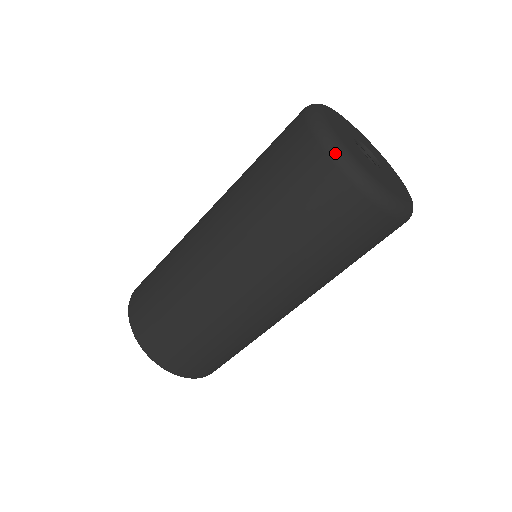
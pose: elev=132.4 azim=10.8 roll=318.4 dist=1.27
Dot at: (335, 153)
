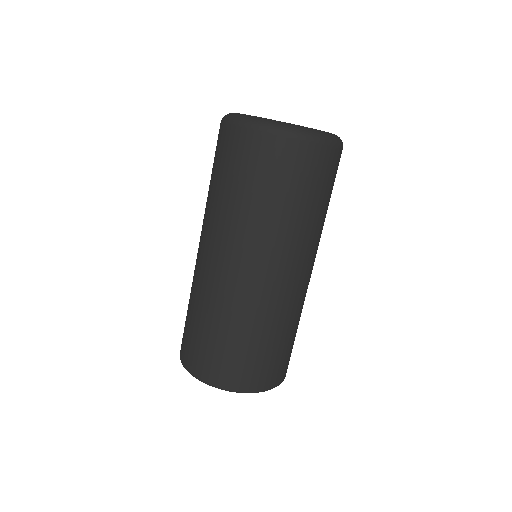
Dot at: (296, 133)
